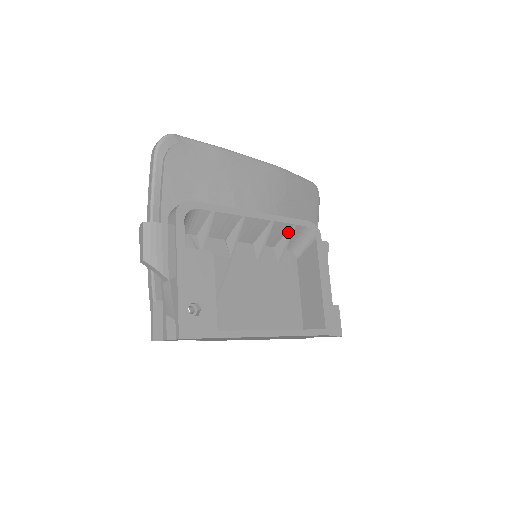
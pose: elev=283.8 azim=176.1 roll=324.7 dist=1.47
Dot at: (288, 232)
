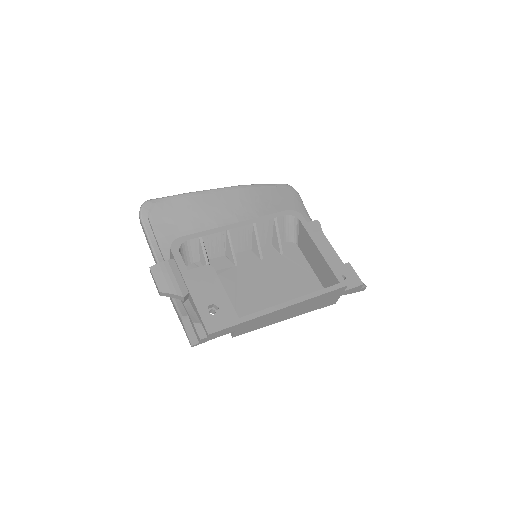
Dot at: (274, 226)
